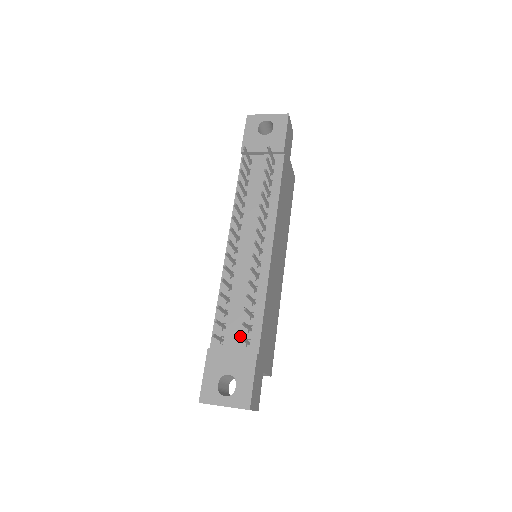
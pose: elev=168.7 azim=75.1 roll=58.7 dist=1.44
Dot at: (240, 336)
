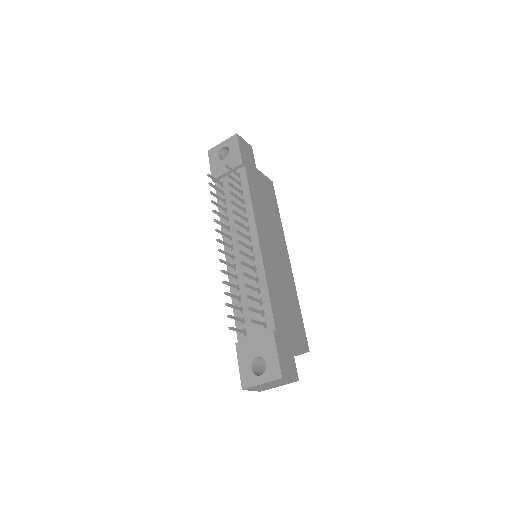
Dot at: (249, 319)
